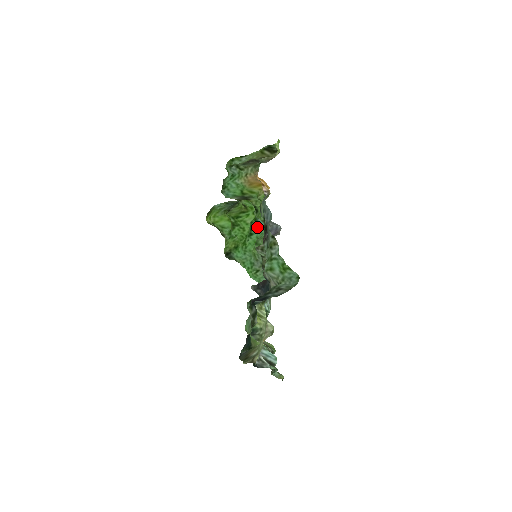
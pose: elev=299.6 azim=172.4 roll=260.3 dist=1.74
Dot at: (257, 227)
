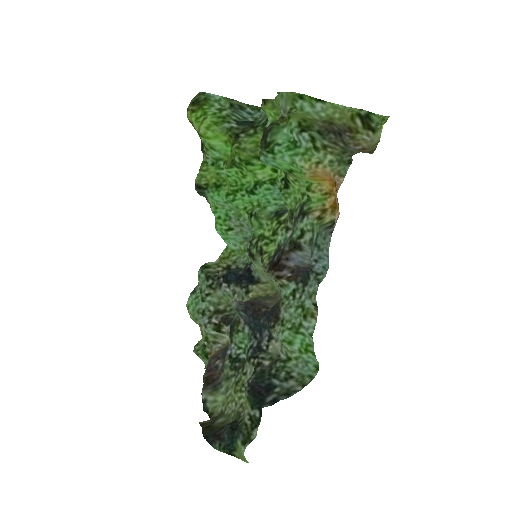
Dot at: (267, 190)
